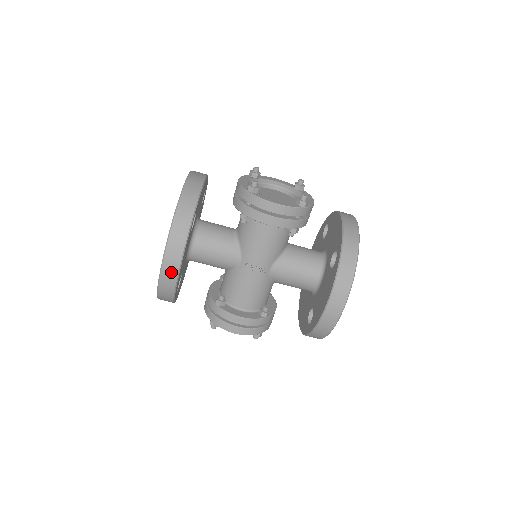
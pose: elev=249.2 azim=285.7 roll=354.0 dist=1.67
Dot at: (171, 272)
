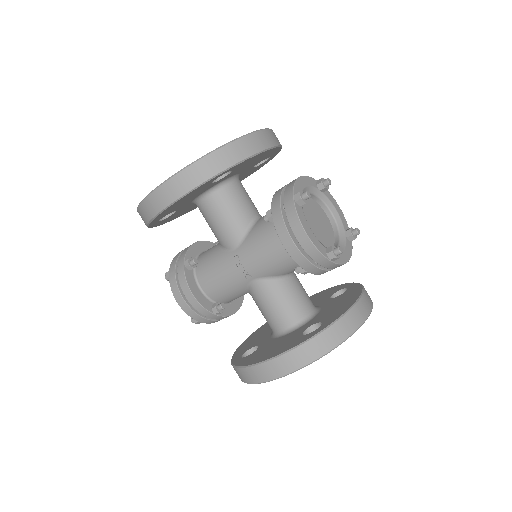
Dot at: (159, 202)
